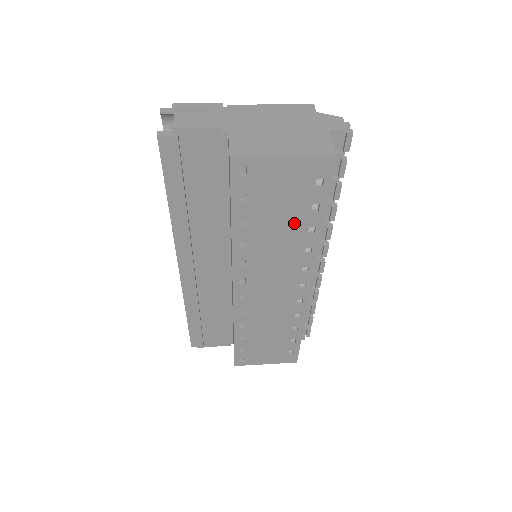
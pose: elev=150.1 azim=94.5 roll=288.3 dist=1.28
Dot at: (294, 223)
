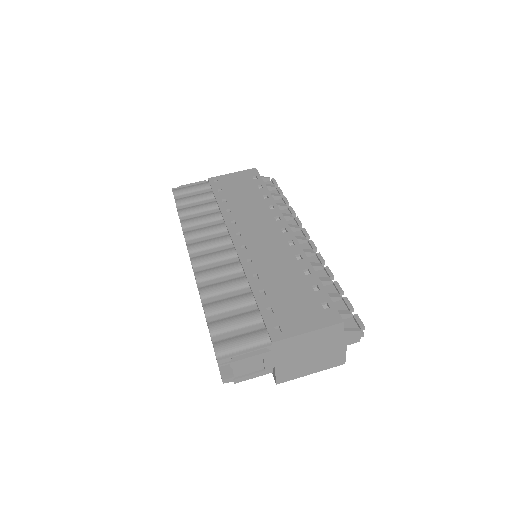
Dot at: occluded
